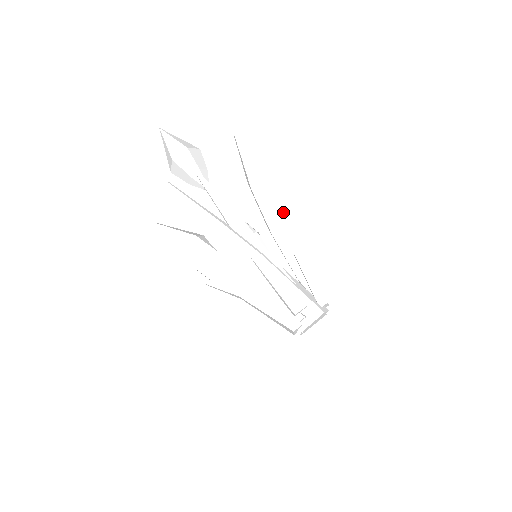
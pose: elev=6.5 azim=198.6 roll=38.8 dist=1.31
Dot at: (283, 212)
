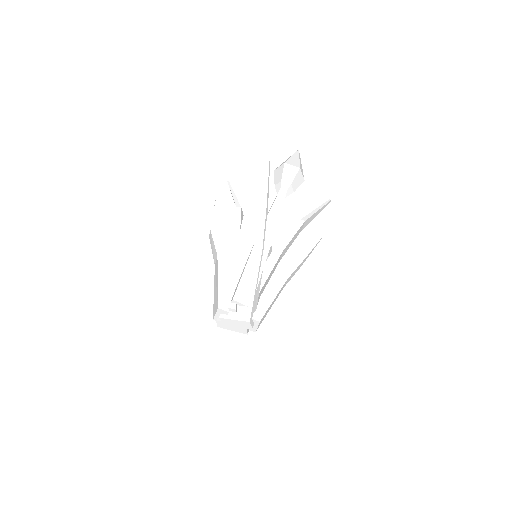
Dot at: (303, 255)
